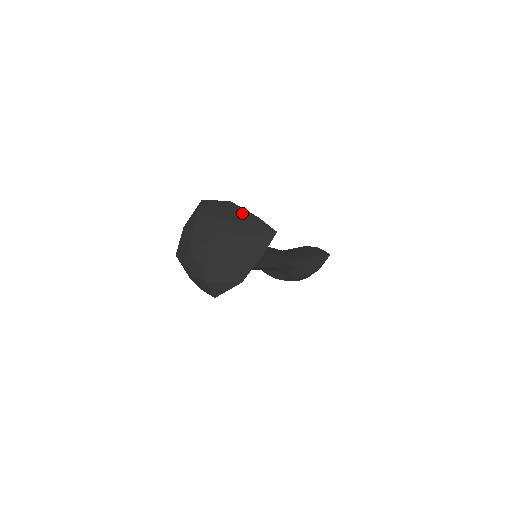
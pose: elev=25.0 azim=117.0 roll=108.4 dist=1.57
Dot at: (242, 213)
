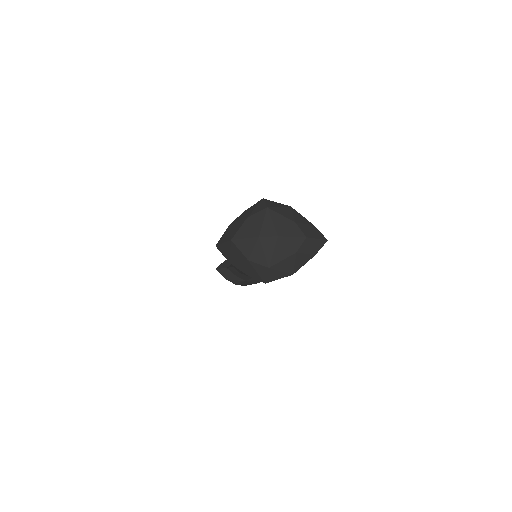
Dot at: (302, 219)
